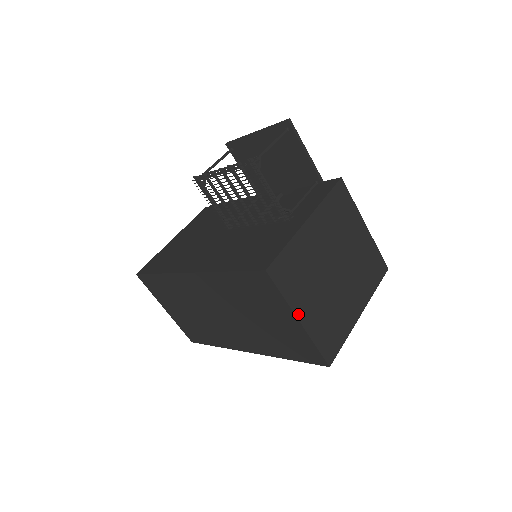
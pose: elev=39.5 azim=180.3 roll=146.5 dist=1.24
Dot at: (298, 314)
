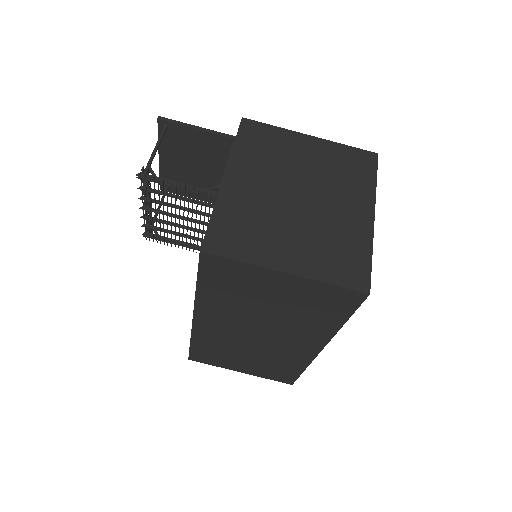
Dot at: (277, 267)
